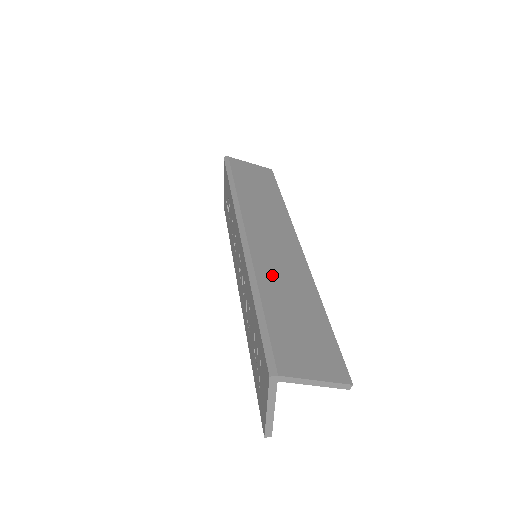
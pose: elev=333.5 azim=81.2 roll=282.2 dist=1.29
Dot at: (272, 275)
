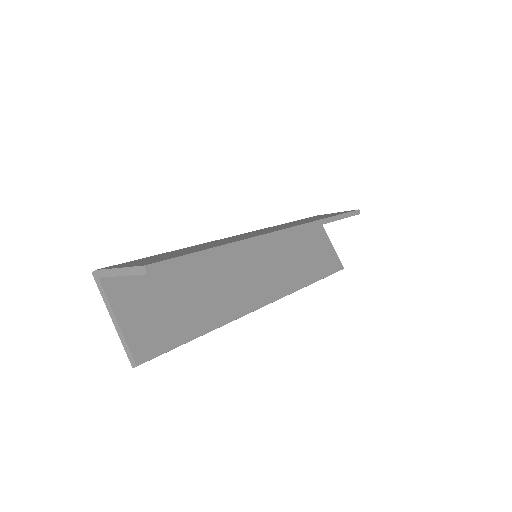
Dot at: (211, 243)
